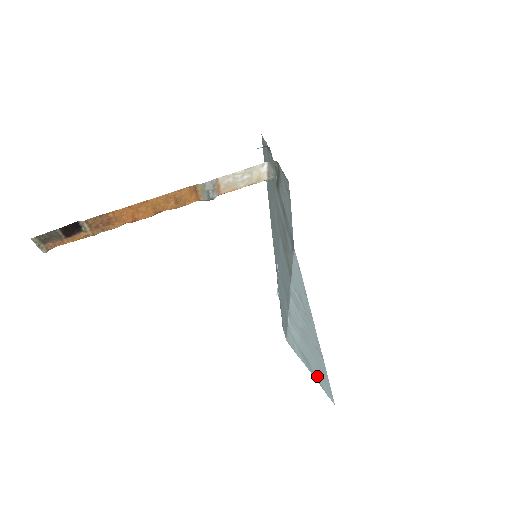
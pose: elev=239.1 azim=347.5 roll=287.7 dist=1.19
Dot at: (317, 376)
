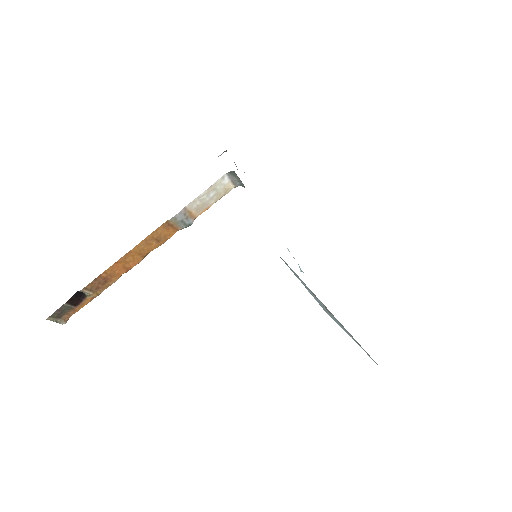
Dot at: (357, 343)
